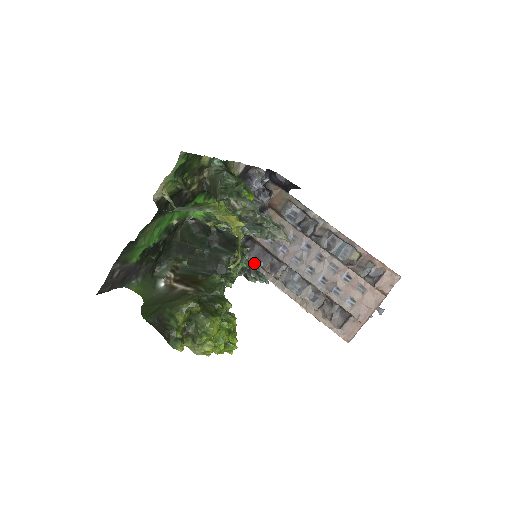
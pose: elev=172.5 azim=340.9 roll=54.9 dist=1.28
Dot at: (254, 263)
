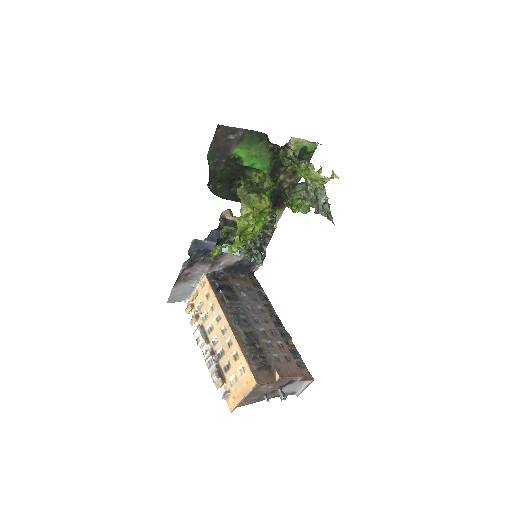
Dot at: occluded
